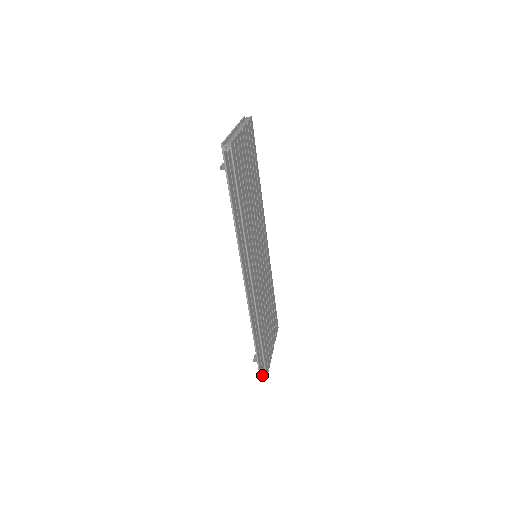
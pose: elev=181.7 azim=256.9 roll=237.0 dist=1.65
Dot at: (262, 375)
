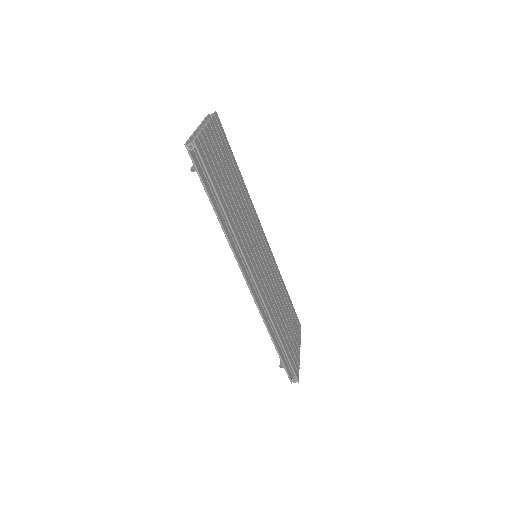
Dot at: (293, 380)
